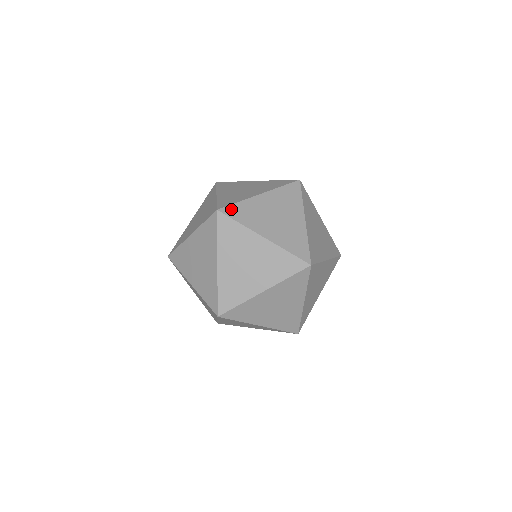
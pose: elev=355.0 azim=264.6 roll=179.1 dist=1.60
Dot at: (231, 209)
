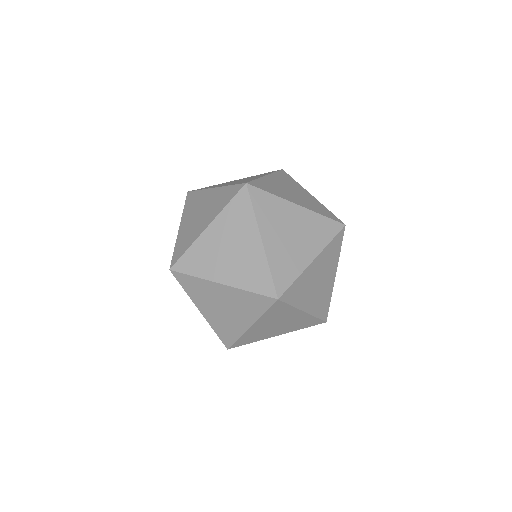
Dot at: occluded
